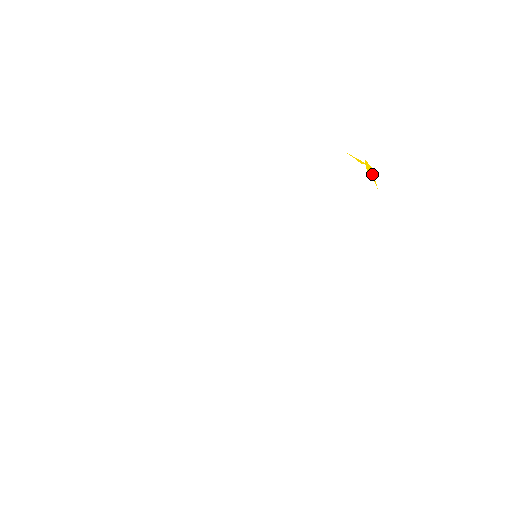
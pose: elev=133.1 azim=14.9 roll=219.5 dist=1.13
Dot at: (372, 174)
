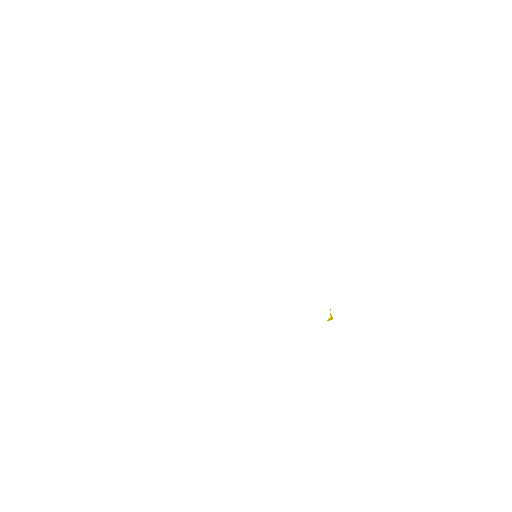
Dot at: occluded
